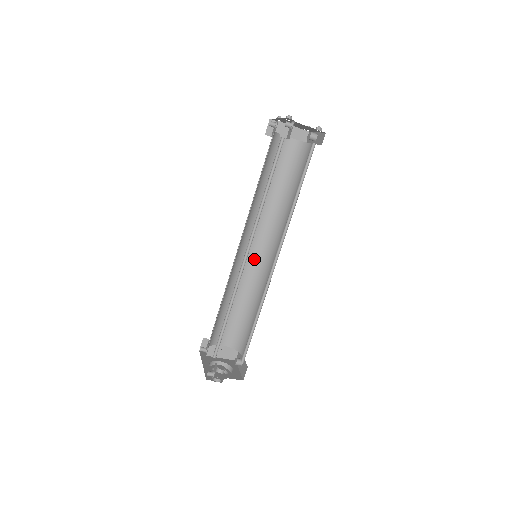
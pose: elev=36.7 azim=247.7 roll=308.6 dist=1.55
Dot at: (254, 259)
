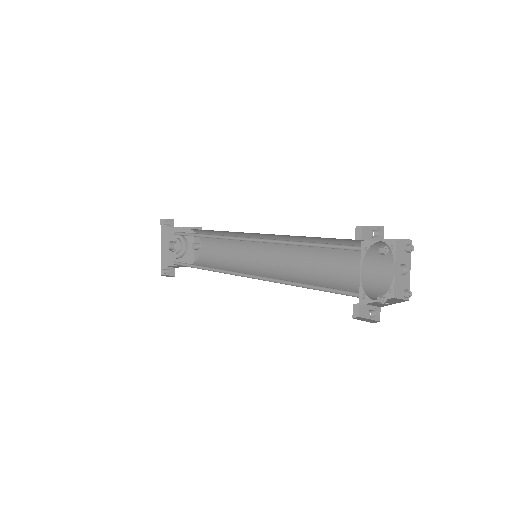
Dot at: (255, 233)
